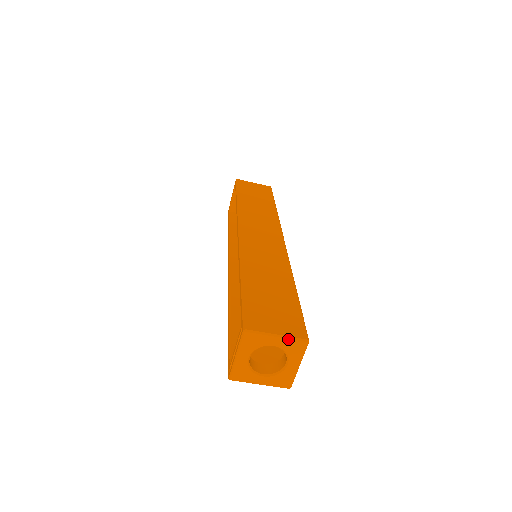
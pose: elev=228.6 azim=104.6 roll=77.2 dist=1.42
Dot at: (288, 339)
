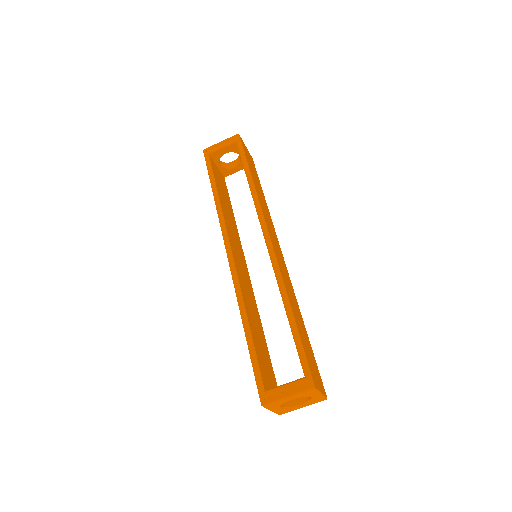
Dot at: (323, 397)
